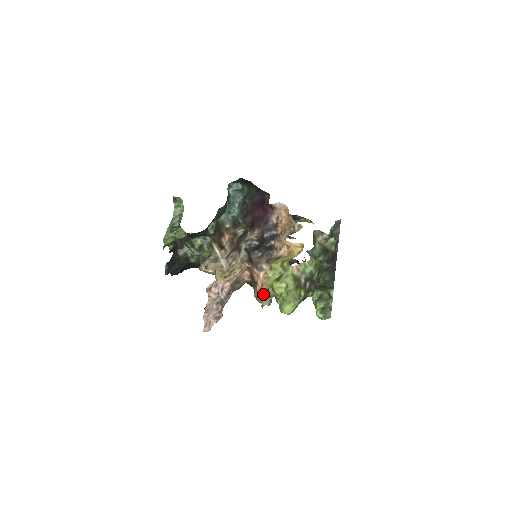
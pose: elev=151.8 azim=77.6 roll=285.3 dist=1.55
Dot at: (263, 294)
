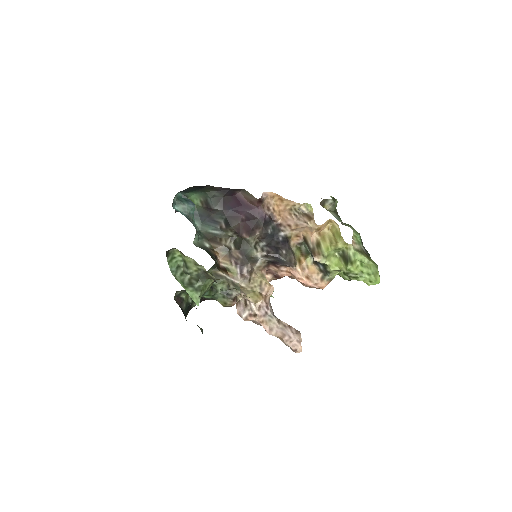
Dot at: (321, 283)
